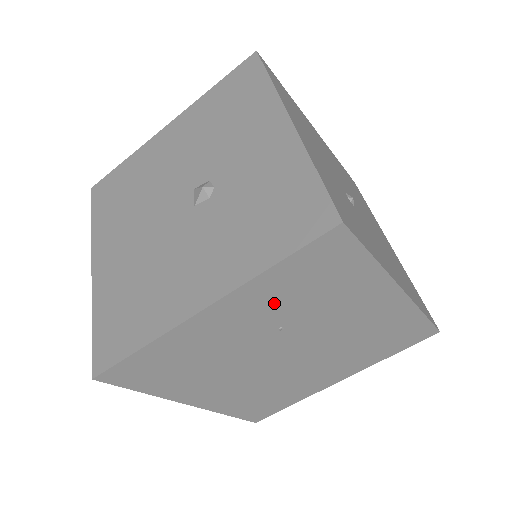
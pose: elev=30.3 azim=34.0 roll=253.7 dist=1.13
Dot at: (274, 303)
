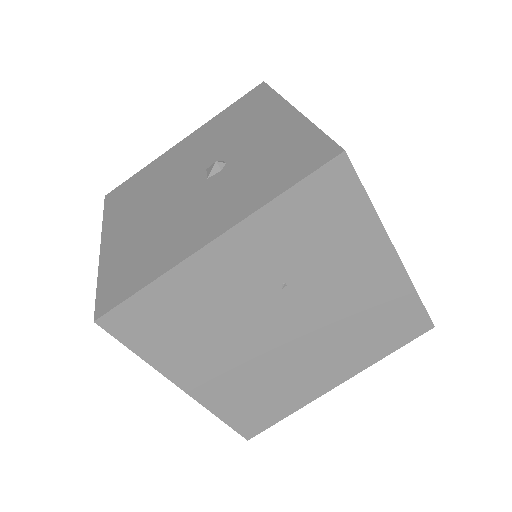
Dot at: (280, 245)
